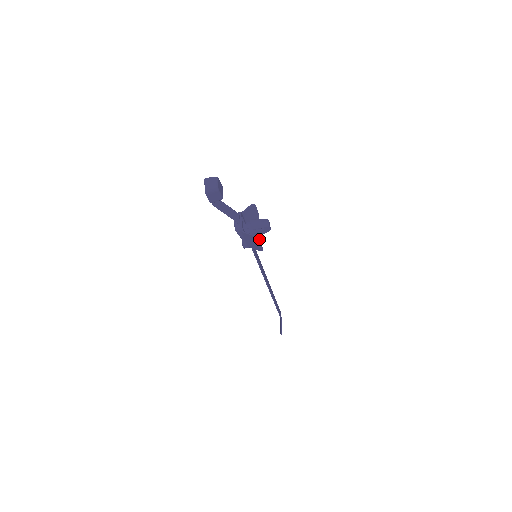
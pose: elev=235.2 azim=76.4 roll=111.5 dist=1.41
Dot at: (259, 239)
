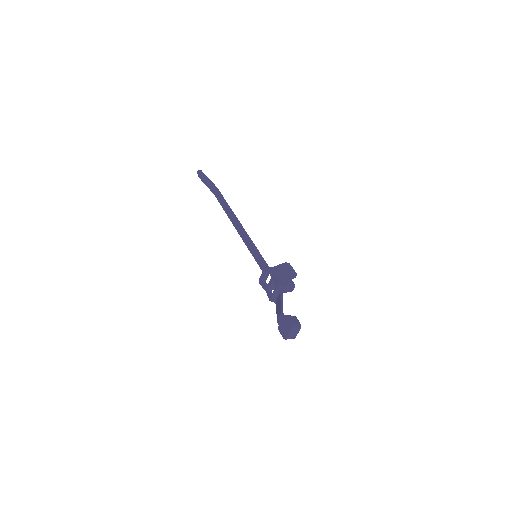
Dot at: occluded
